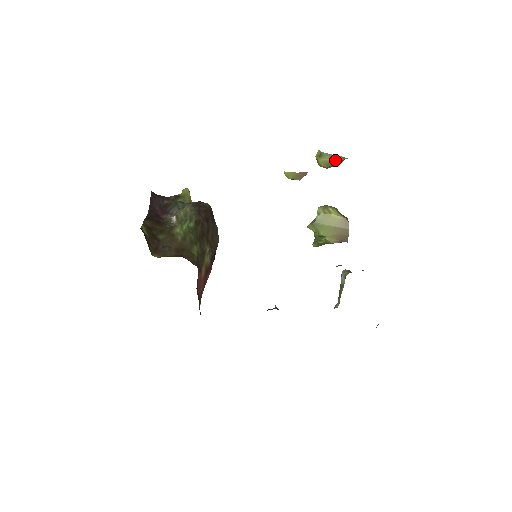
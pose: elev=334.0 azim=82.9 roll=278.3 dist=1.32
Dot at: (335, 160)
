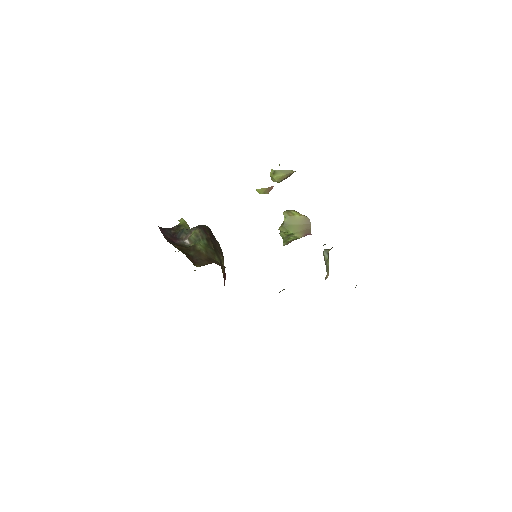
Dot at: (286, 174)
